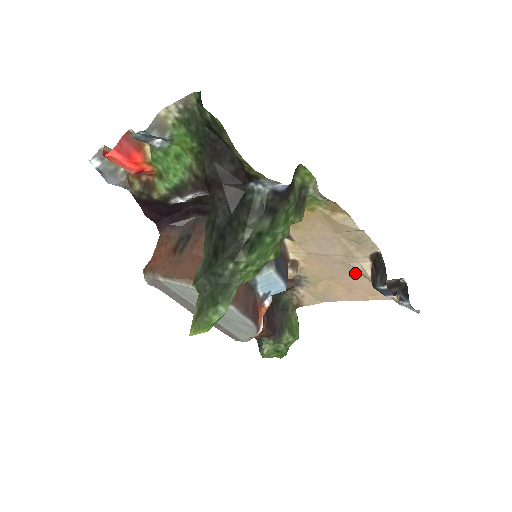
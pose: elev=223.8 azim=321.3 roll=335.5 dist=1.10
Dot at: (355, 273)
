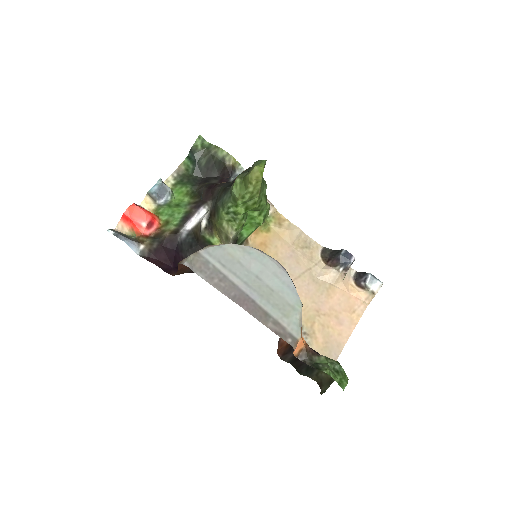
Dot at: (326, 288)
